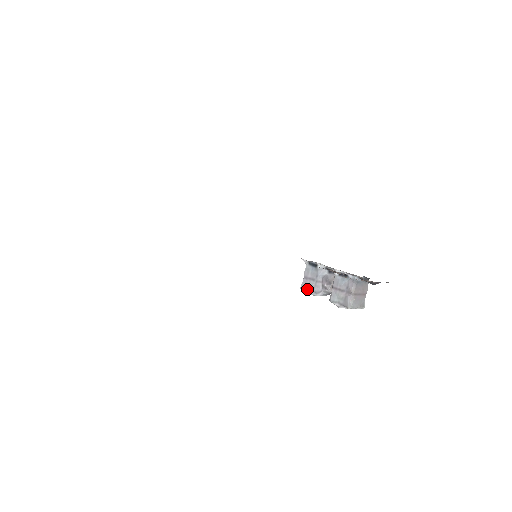
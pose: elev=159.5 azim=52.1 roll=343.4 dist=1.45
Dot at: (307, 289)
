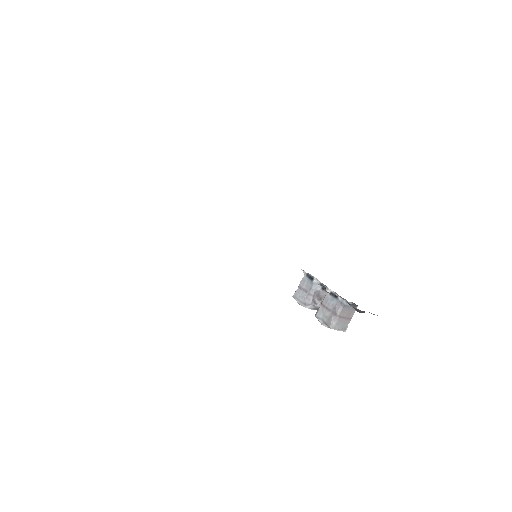
Dot at: (298, 299)
